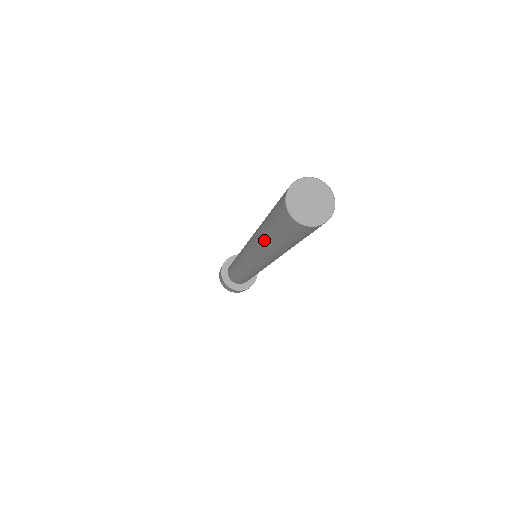
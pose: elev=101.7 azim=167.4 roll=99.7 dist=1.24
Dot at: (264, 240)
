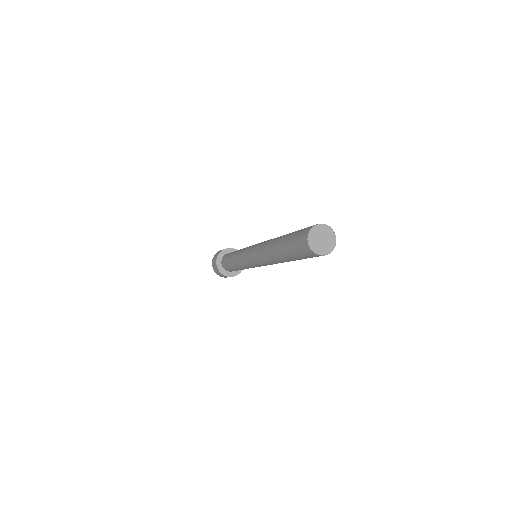
Dot at: (278, 241)
